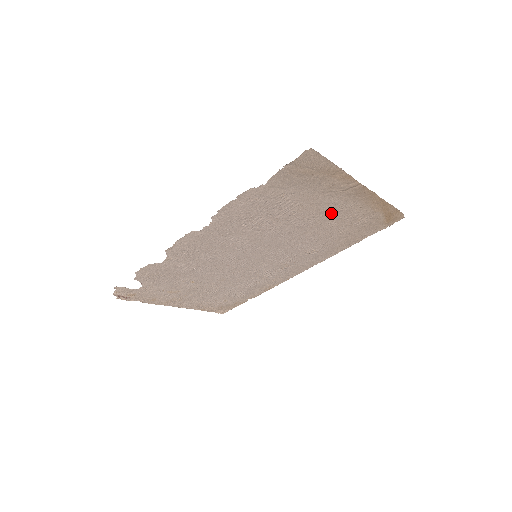
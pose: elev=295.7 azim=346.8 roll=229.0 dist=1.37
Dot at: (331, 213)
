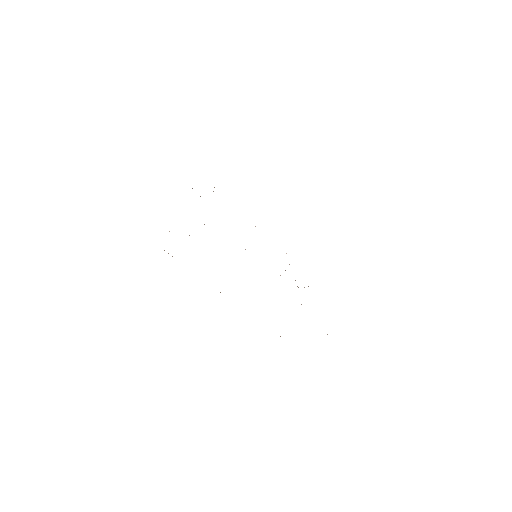
Dot at: occluded
